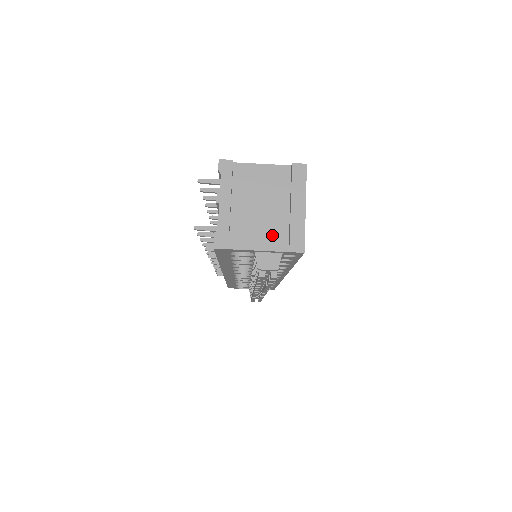
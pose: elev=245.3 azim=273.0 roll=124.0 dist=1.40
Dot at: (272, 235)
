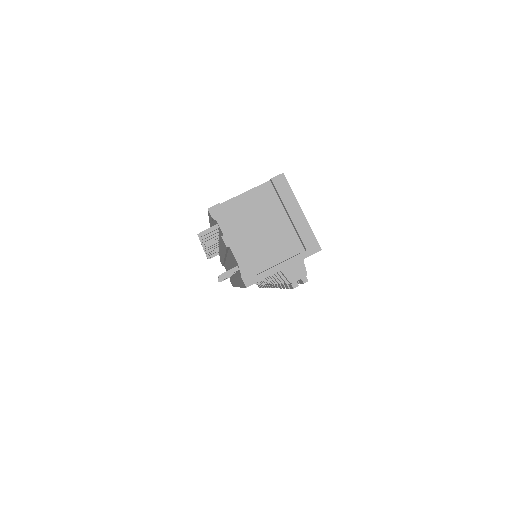
Dot at: (287, 249)
